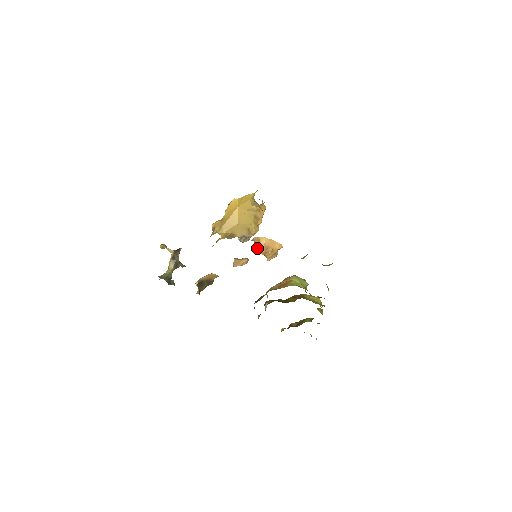
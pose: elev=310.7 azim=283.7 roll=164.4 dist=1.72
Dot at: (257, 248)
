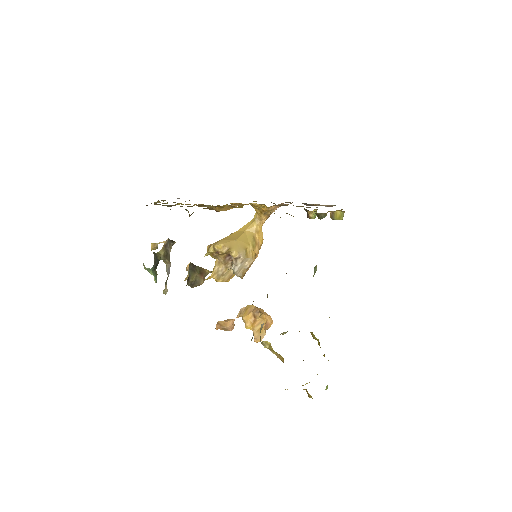
Dot at: (244, 317)
